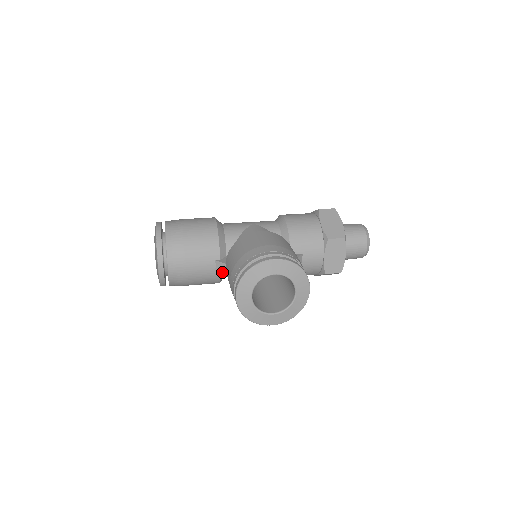
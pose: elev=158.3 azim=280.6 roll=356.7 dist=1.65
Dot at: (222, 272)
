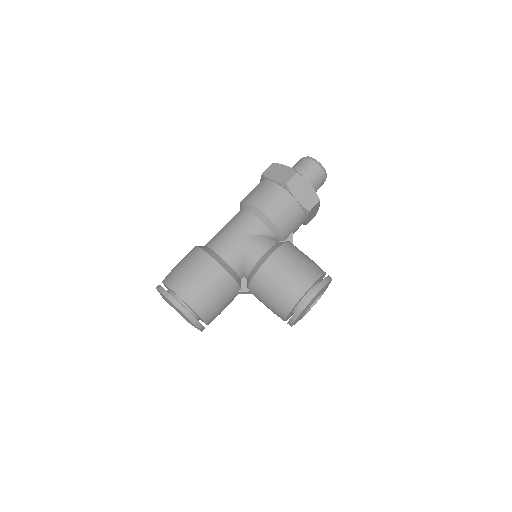
Dot at: occluded
